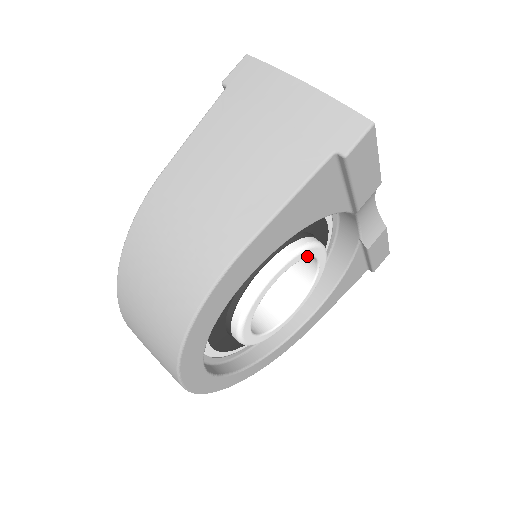
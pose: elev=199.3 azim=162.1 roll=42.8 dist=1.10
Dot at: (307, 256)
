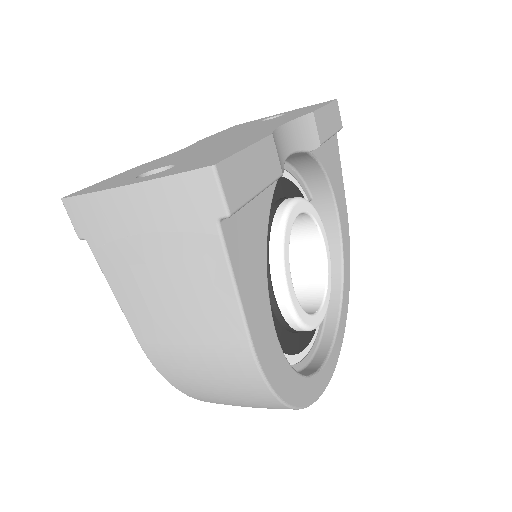
Dot at: (289, 235)
